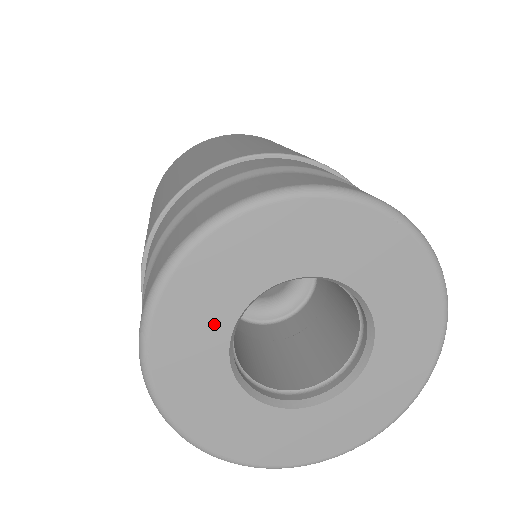
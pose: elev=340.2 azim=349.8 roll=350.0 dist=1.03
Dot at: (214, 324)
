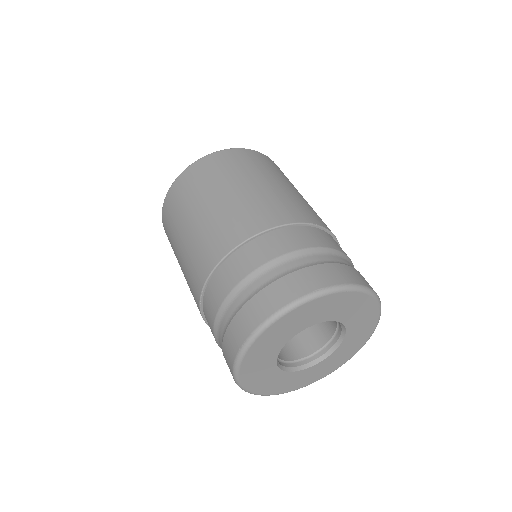
Dot at: (268, 359)
